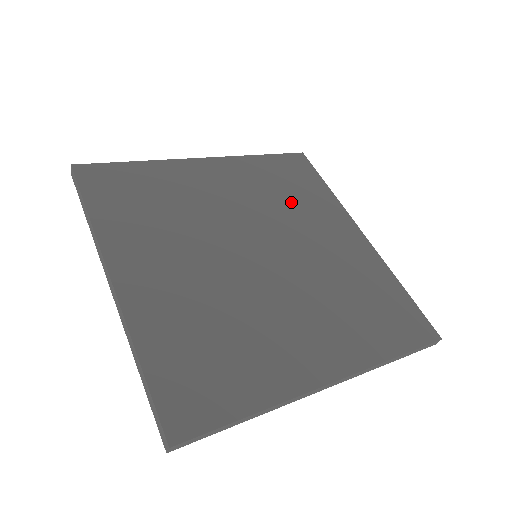
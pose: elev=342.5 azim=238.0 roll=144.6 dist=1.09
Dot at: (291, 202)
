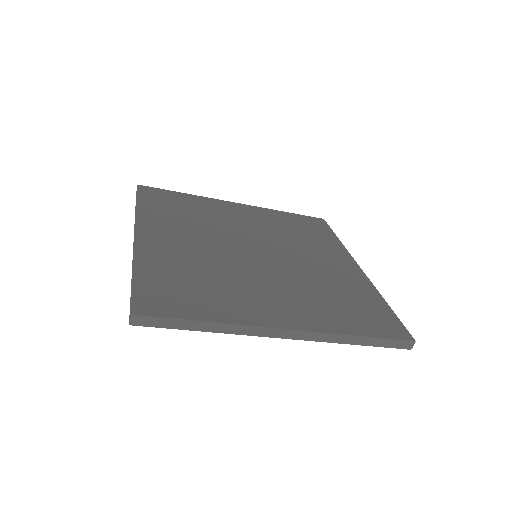
Dot at: (300, 237)
